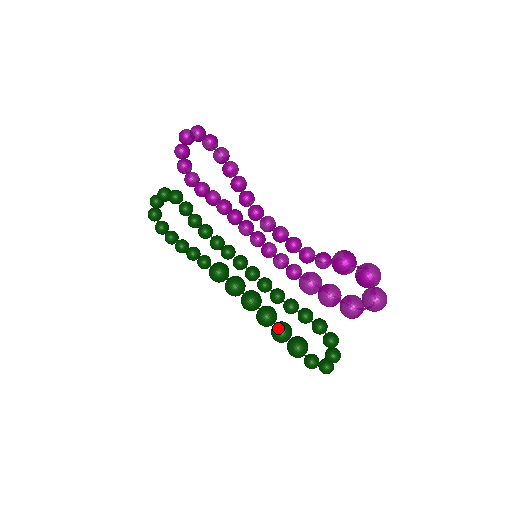
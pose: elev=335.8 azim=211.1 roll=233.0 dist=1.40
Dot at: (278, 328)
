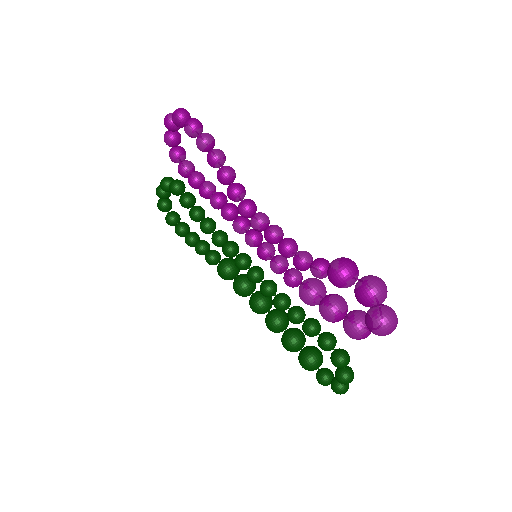
Dot at: (287, 336)
